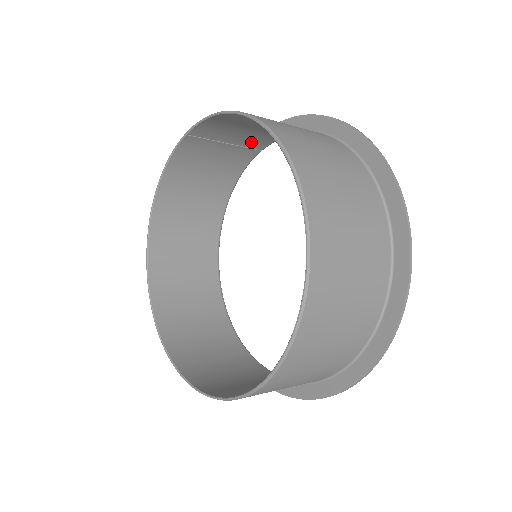
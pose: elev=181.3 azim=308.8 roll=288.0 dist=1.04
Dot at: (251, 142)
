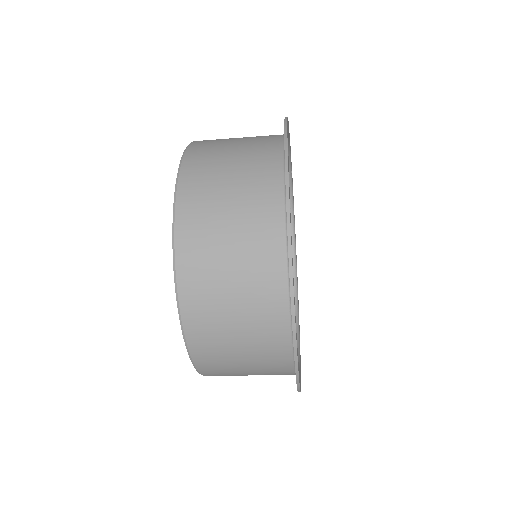
Dot at: occluded
